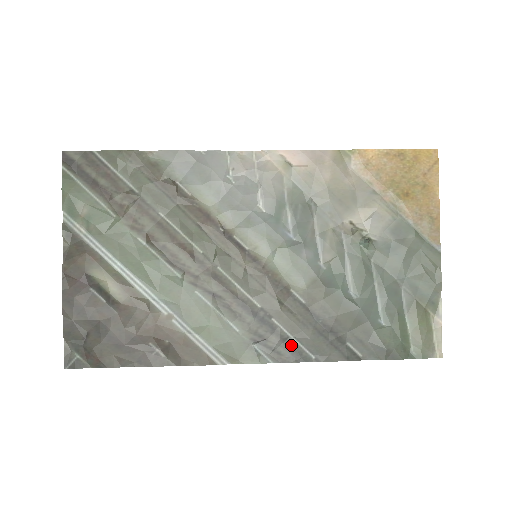
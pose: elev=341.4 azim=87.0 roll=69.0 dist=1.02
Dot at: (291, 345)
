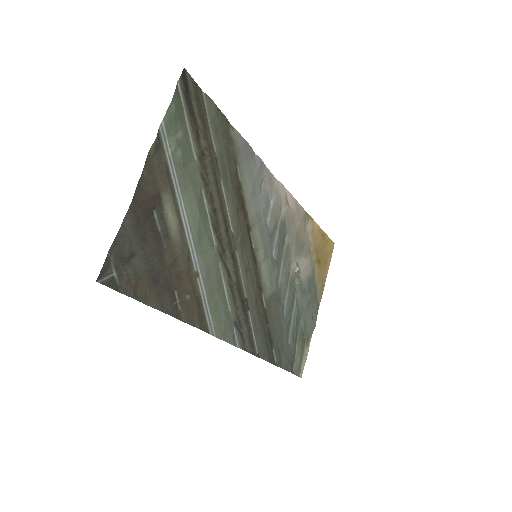
Dot at: (251, 337)
